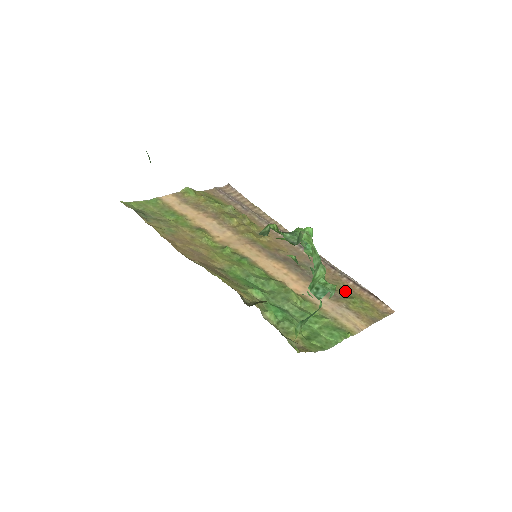
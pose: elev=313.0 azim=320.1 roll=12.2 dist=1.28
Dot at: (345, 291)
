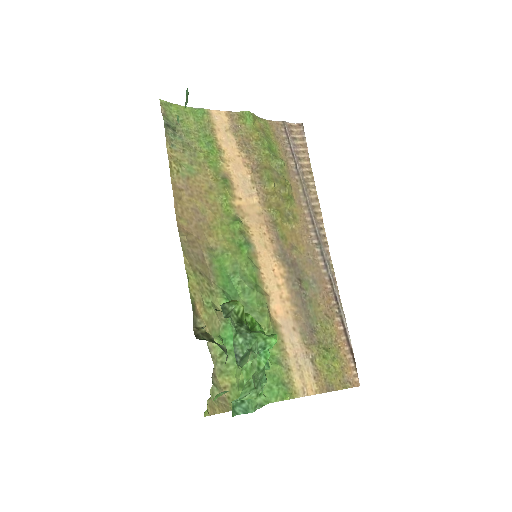
Dot at: (327, 337)
